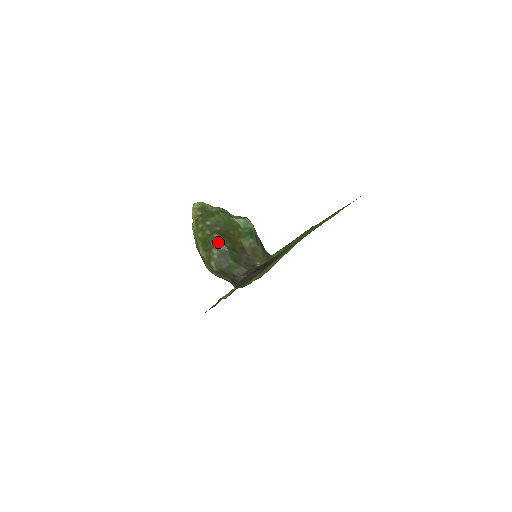
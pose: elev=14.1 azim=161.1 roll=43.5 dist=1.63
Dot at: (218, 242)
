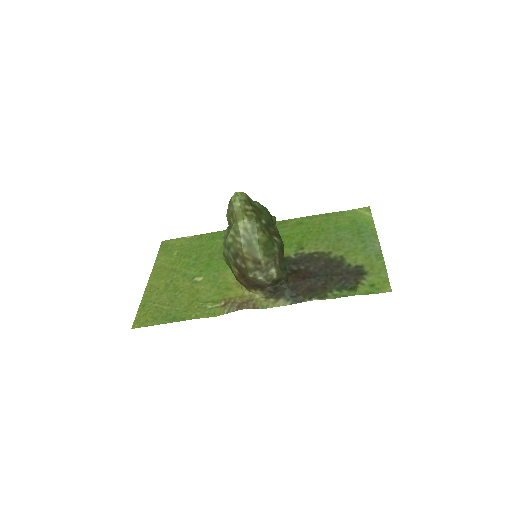
Dot at: (280, 246)
